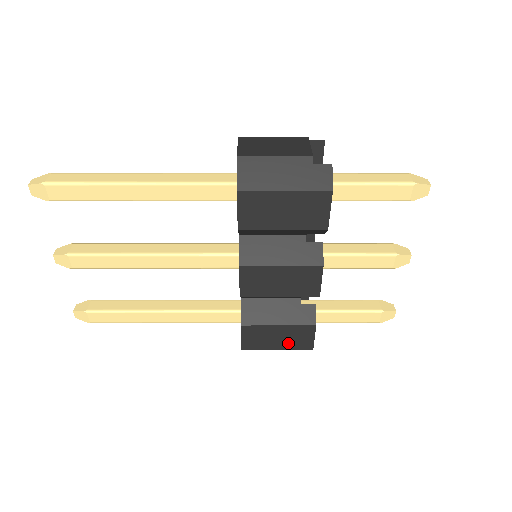
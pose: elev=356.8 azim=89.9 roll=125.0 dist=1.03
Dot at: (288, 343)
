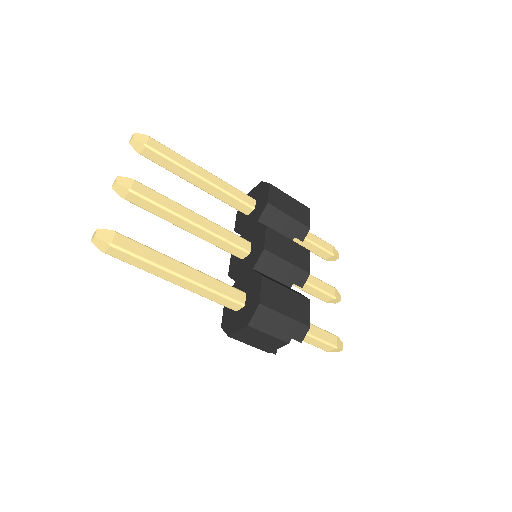
Dot at: (293, 311)
